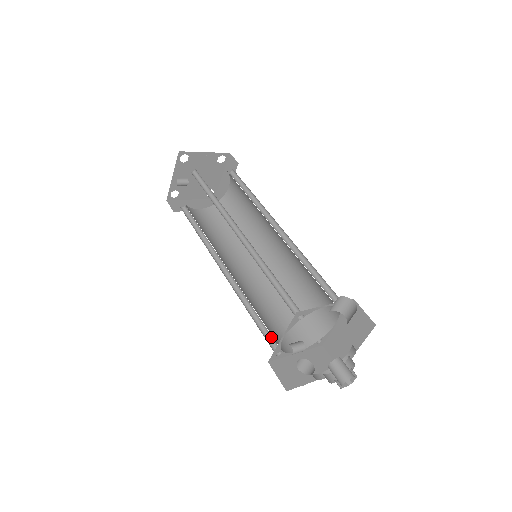
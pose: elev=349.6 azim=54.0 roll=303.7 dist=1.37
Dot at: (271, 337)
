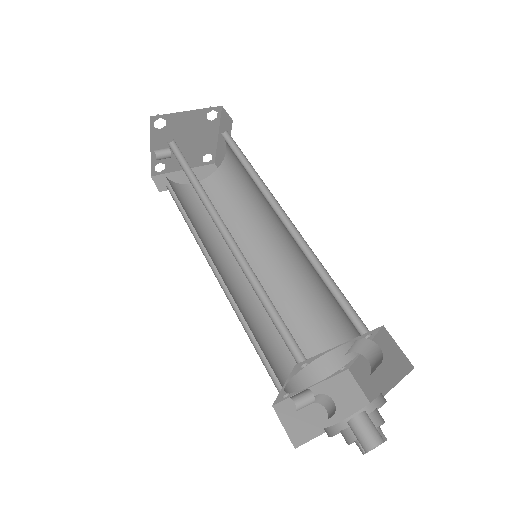
Dot at: (276, 371)
